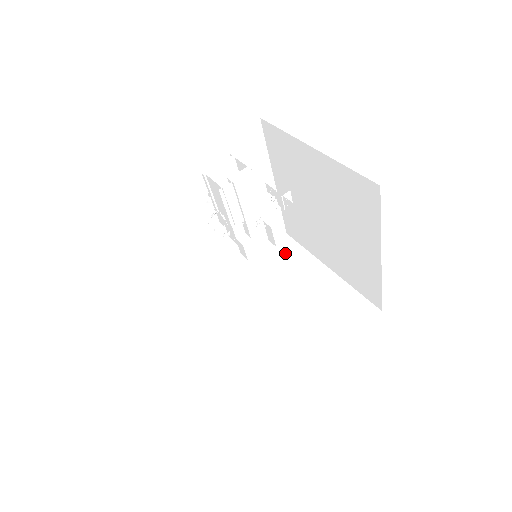
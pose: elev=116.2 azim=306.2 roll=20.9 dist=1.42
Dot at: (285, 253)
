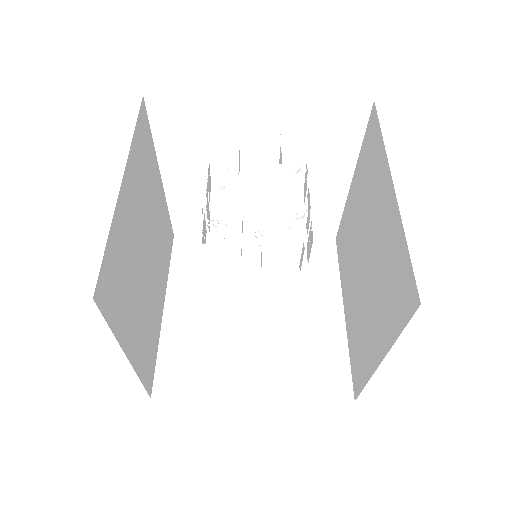
Dot at: (316, 259)
